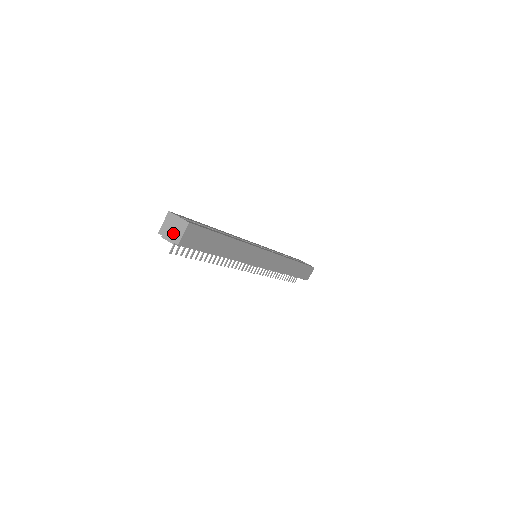
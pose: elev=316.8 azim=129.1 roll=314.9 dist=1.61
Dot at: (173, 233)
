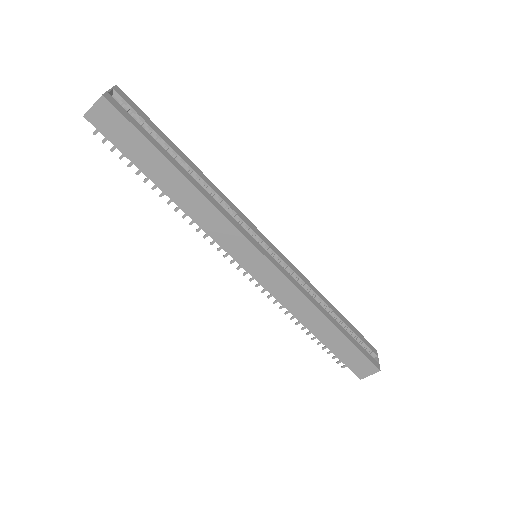
Dot at: occluded
